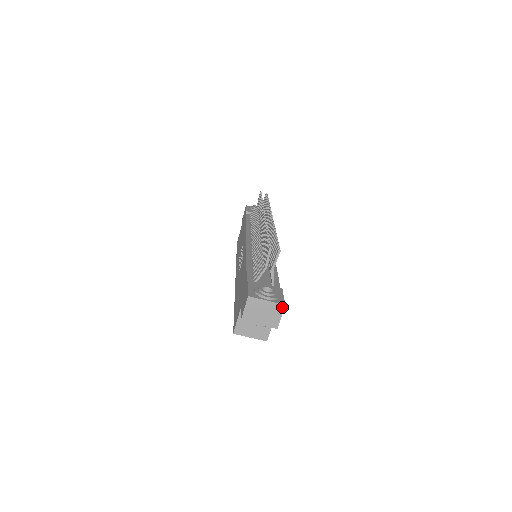
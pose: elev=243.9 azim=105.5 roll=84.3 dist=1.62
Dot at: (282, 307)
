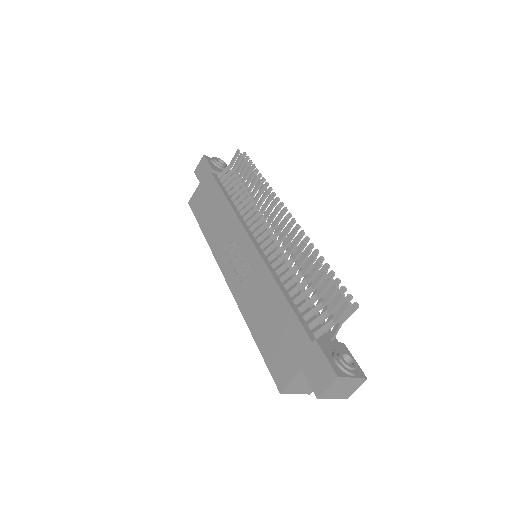
Dot at: (363, 381)
